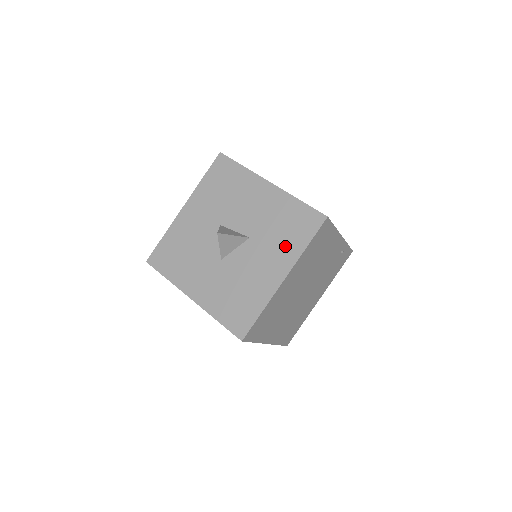
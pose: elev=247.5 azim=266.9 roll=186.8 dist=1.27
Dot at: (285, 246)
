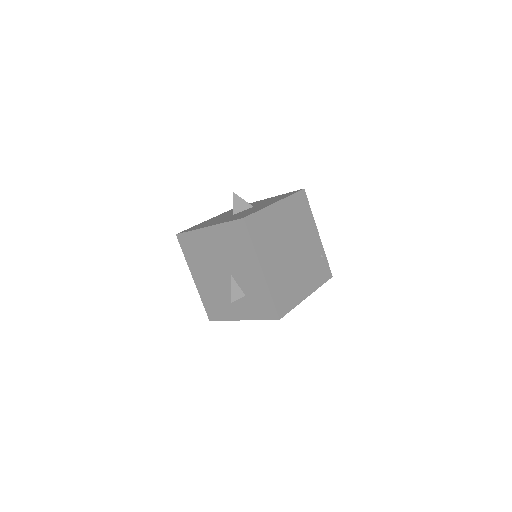
Dot at: (277, 199)
